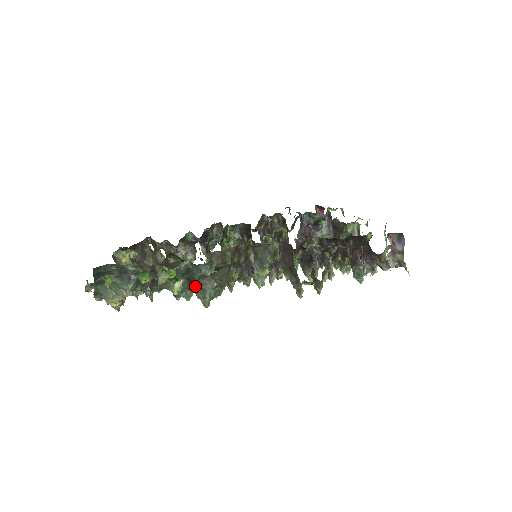
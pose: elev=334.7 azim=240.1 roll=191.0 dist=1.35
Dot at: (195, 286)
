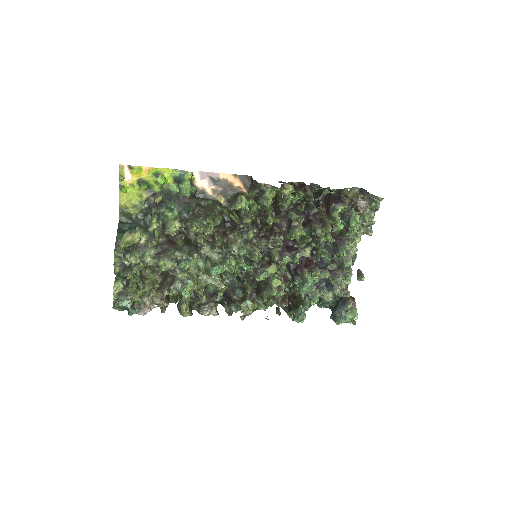
Dot at: occluded
